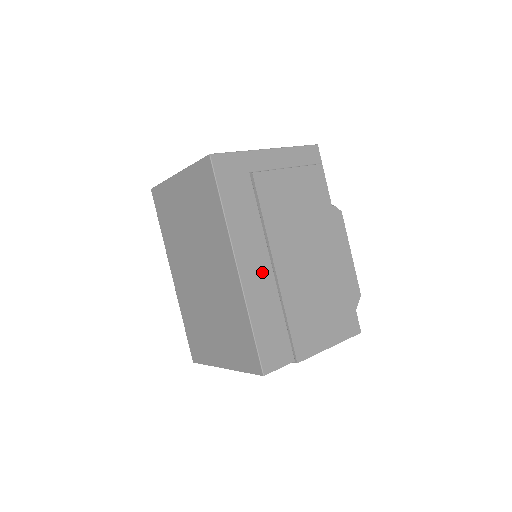
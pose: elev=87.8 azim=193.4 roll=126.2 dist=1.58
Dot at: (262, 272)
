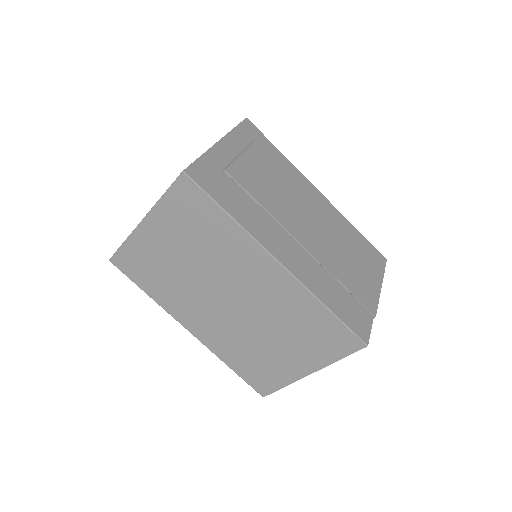
Dot at: (298, 255)
